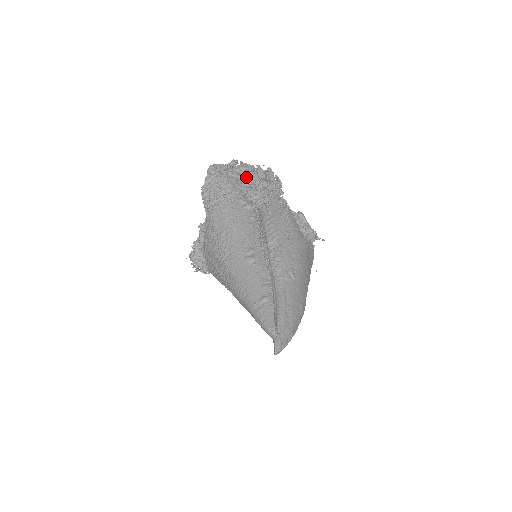
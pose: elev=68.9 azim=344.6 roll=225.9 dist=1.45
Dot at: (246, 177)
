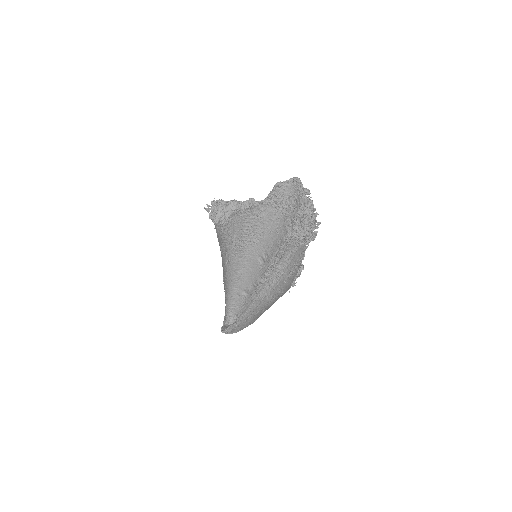
Dot at: (305, 210)
